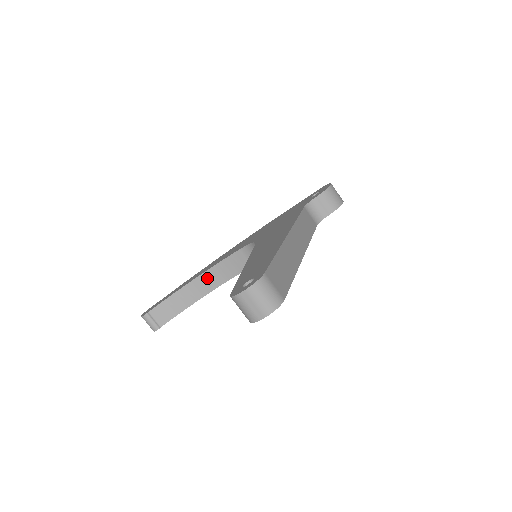
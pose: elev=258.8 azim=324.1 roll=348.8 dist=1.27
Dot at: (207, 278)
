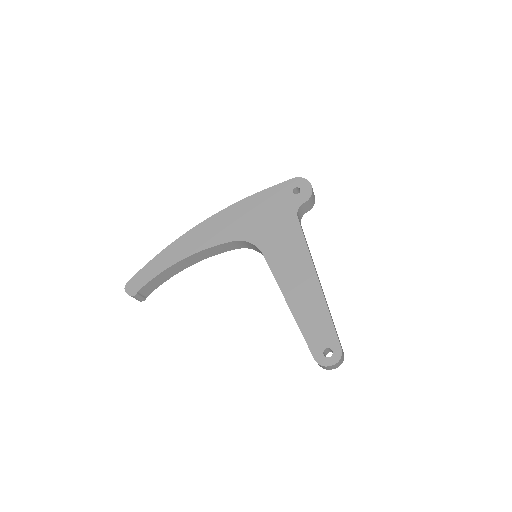
Dot at: (193, 258)
